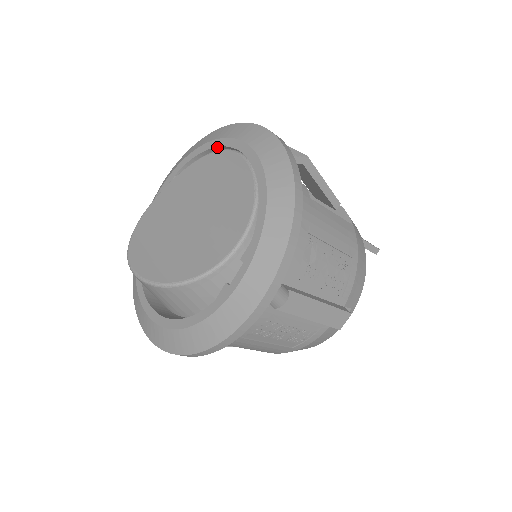
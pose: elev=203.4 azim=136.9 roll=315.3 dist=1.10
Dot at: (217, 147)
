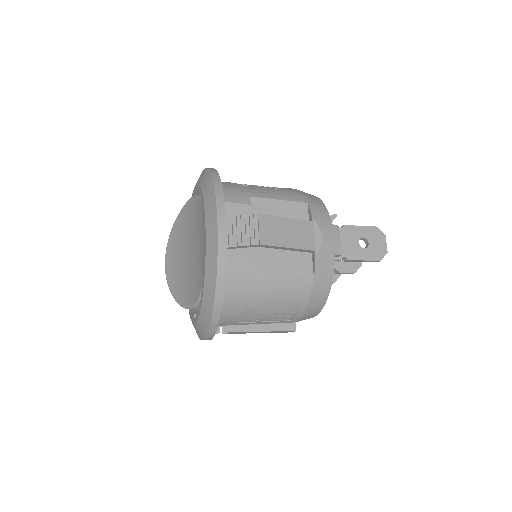
Dot at: (203, 208)
